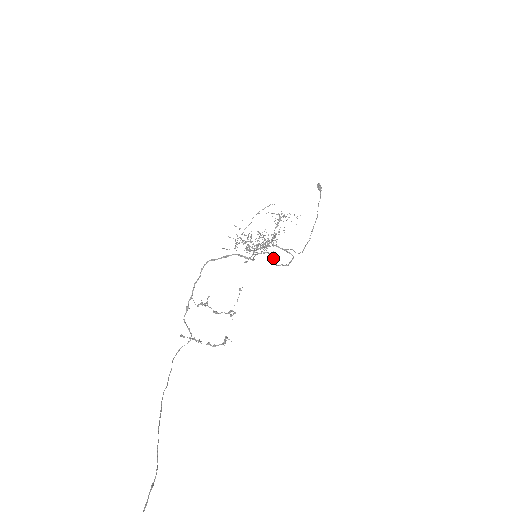
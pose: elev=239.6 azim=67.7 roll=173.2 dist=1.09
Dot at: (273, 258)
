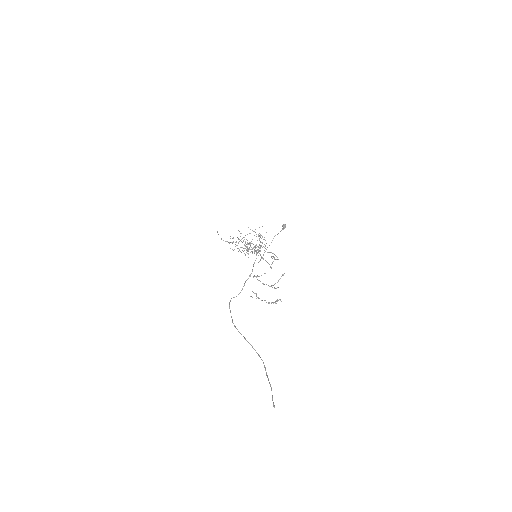
Dot at: occluded
